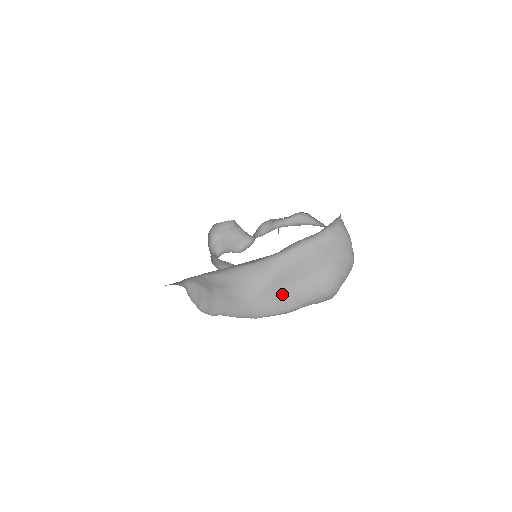
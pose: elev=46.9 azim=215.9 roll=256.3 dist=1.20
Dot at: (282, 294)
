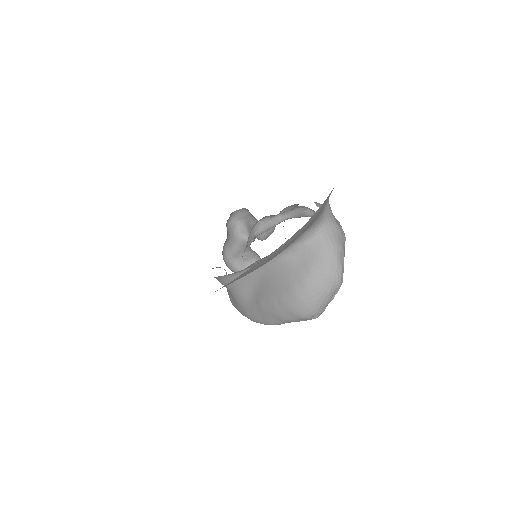
Dot at: (263, 308)
